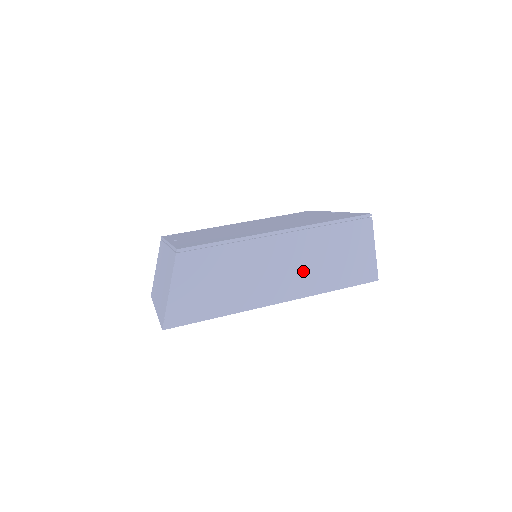
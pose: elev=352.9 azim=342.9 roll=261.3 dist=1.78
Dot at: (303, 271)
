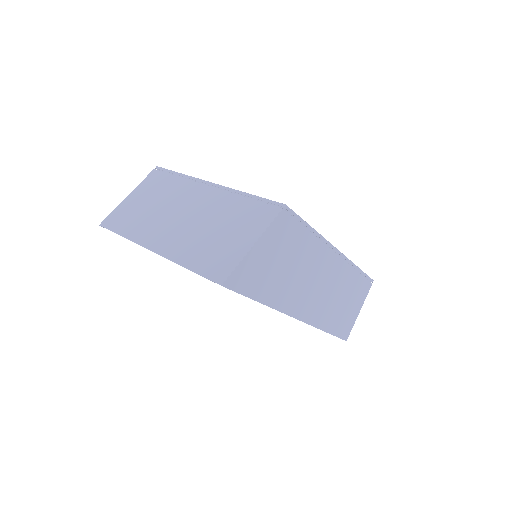
Dot at: (326, 300)
